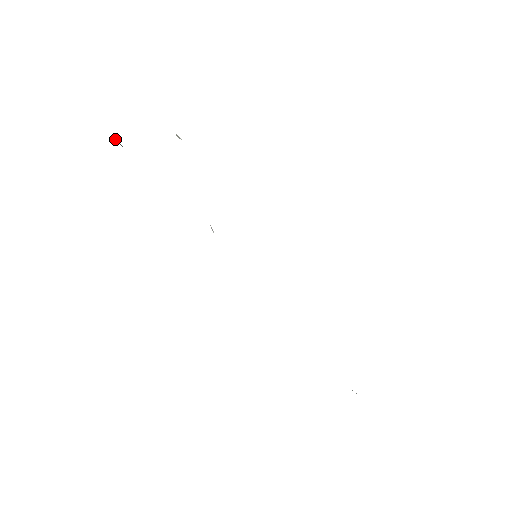
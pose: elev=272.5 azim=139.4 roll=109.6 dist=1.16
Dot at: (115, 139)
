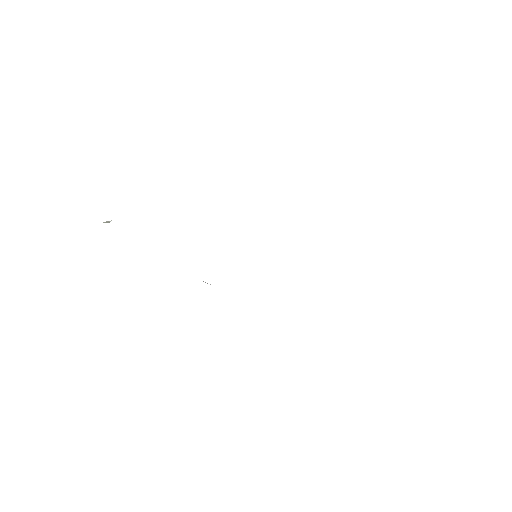
Dot at: occluded
